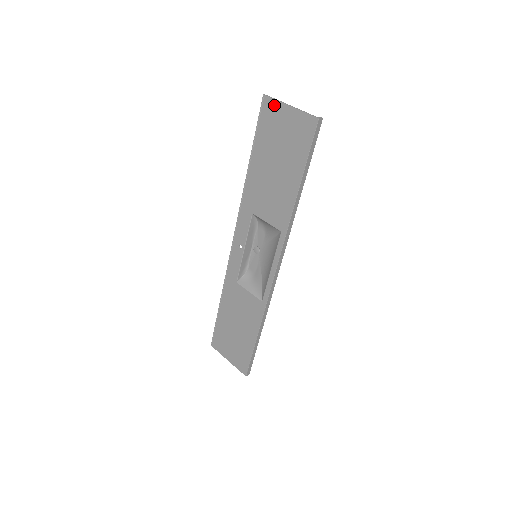
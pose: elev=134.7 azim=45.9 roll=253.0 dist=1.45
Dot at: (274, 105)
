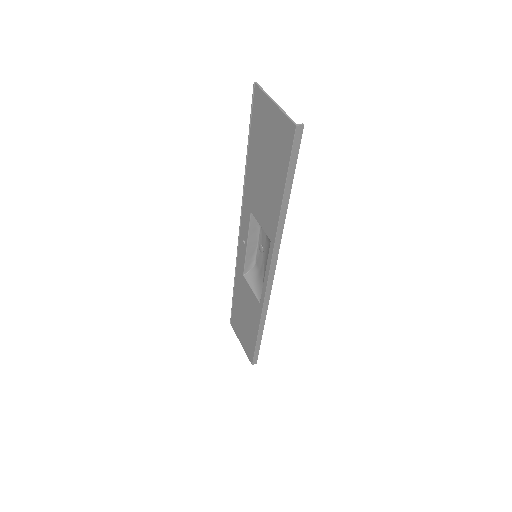
Dot at: (262, 98)
